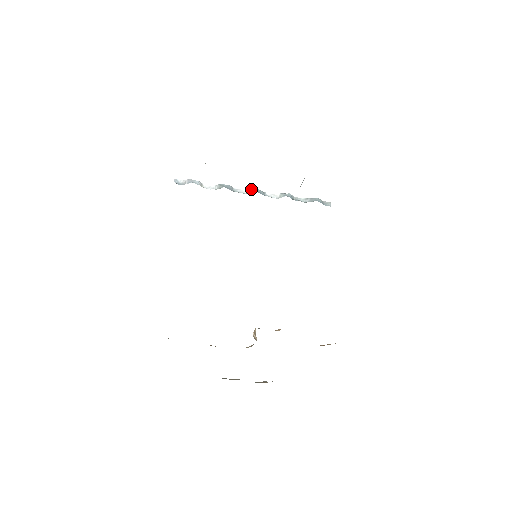
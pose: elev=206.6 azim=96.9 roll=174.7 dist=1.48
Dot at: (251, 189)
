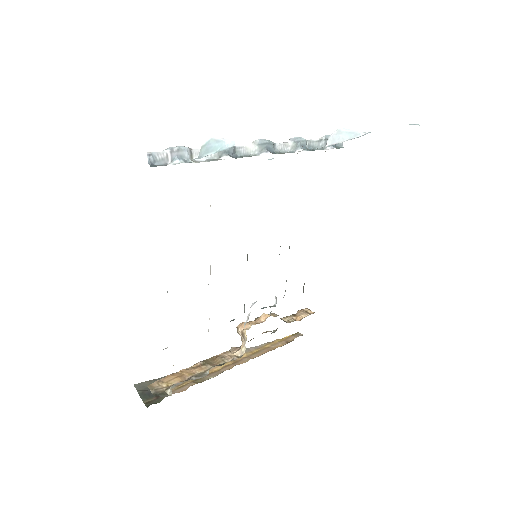
Dot at: (259, 144)
